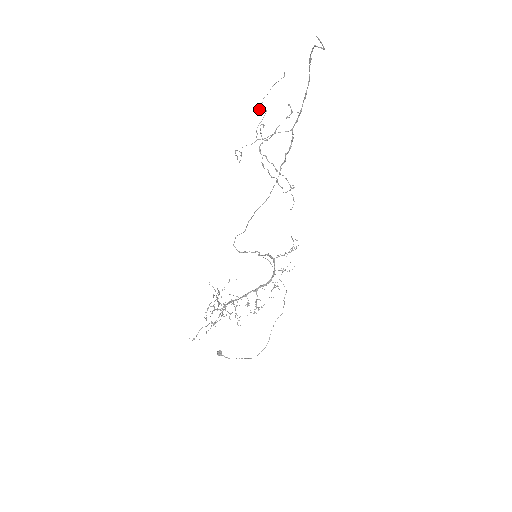
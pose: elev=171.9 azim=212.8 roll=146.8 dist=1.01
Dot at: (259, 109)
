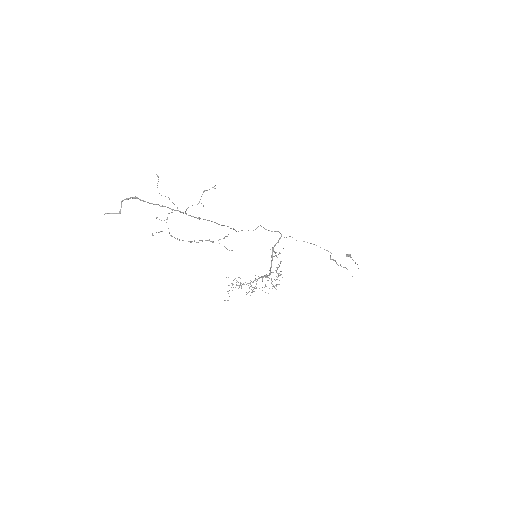
Dot at: occluded
